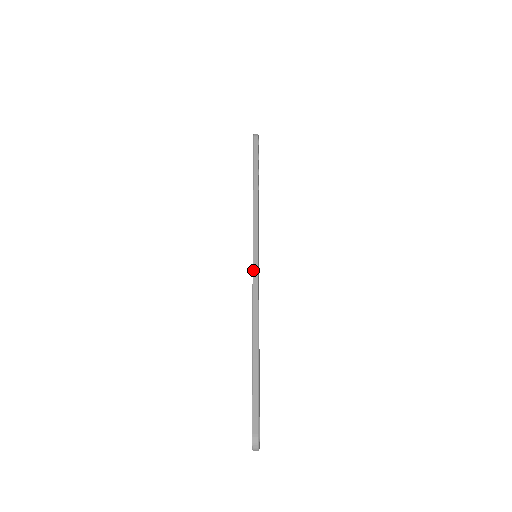
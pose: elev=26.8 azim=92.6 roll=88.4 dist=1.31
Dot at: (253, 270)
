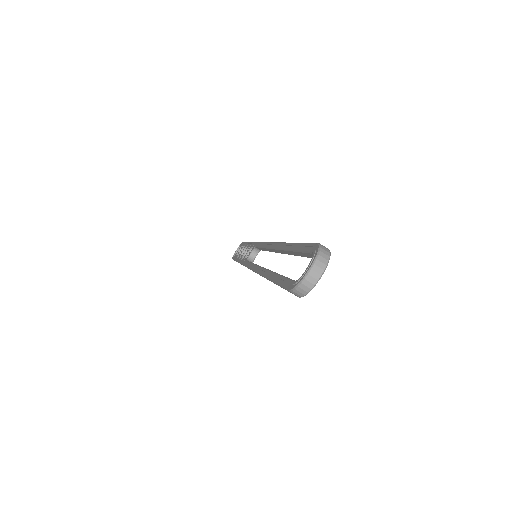
Dot at: occluded
